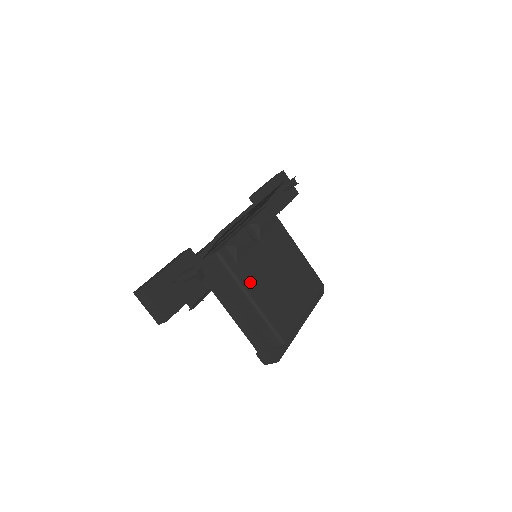
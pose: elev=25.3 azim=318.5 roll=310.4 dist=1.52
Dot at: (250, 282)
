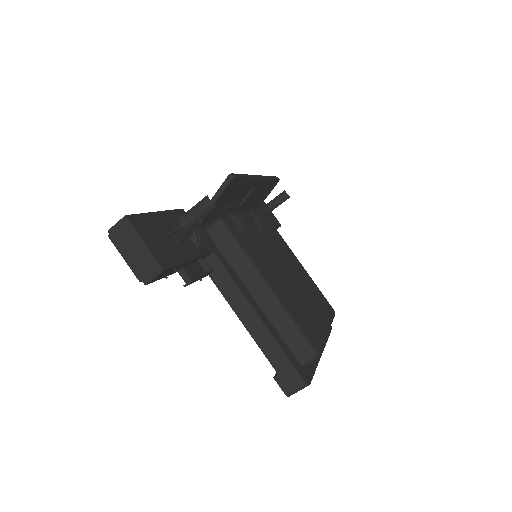
Dot at: (262, 266)
